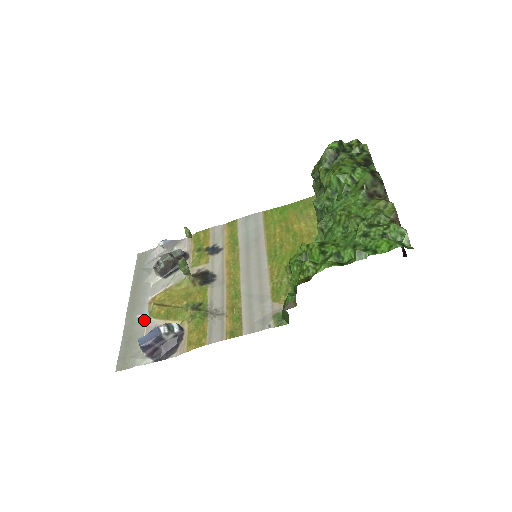
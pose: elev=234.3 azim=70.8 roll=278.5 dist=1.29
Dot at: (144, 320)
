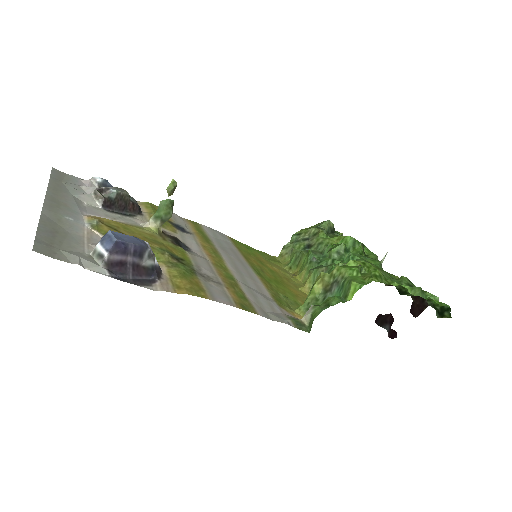
Dot at: (81, 227)
